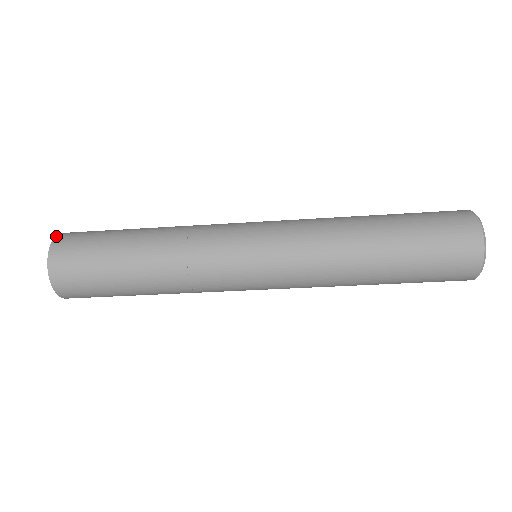
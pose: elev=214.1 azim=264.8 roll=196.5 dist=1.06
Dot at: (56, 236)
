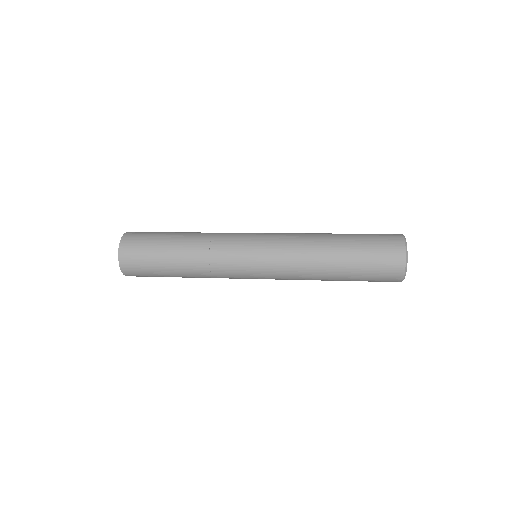
Dot at: (120, 242)
